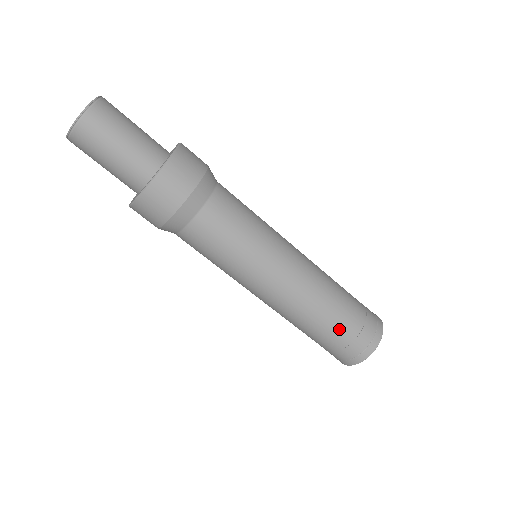
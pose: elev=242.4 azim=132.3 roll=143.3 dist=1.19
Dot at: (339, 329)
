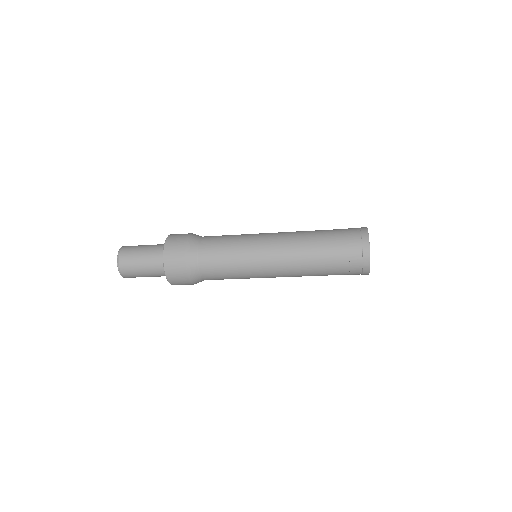
Dot at: (333, 270)
